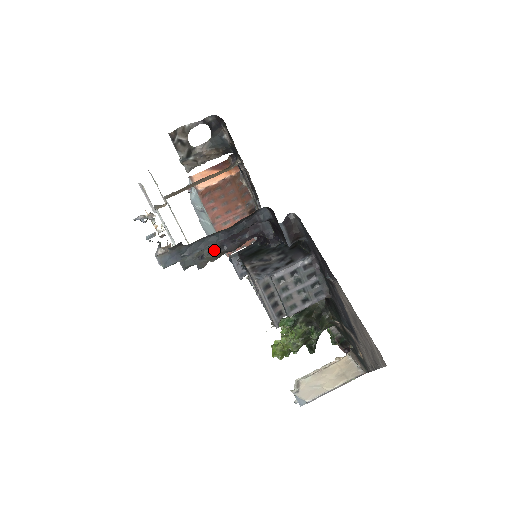
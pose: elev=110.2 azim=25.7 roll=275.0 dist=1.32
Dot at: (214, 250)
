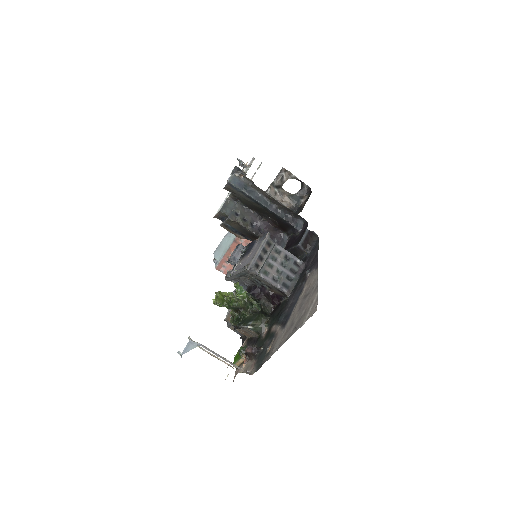
Dot at: (247, 220)
